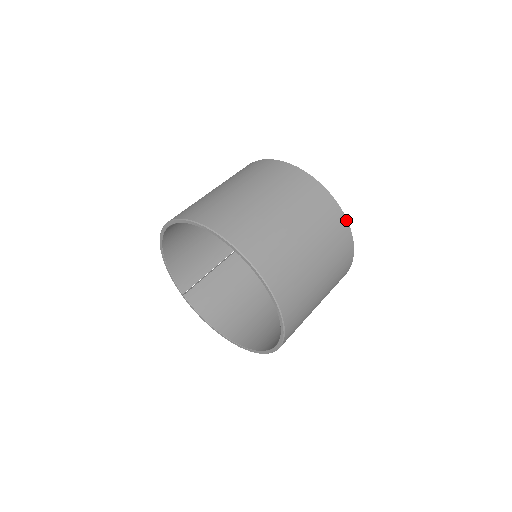
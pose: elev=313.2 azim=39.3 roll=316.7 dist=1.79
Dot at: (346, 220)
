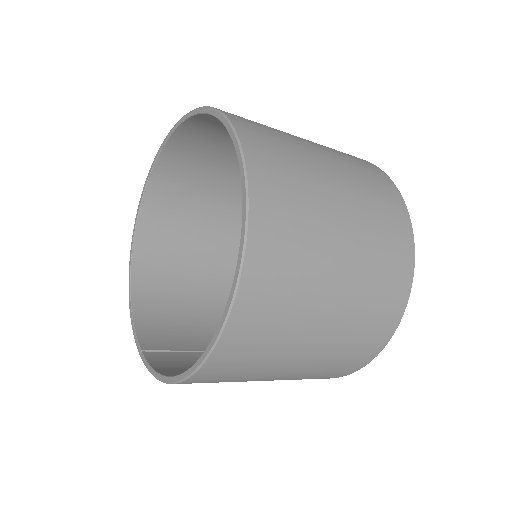
Dot at: (372, 164)
